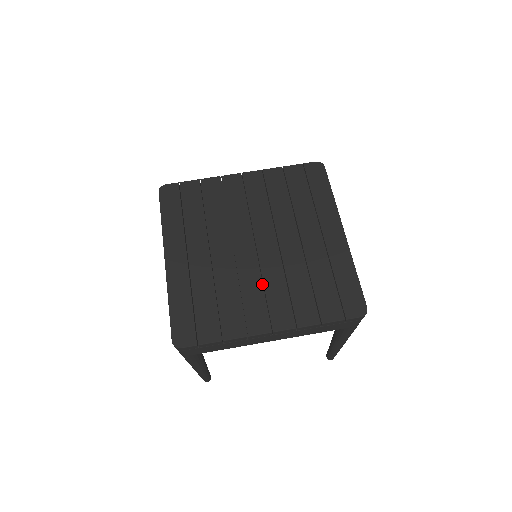
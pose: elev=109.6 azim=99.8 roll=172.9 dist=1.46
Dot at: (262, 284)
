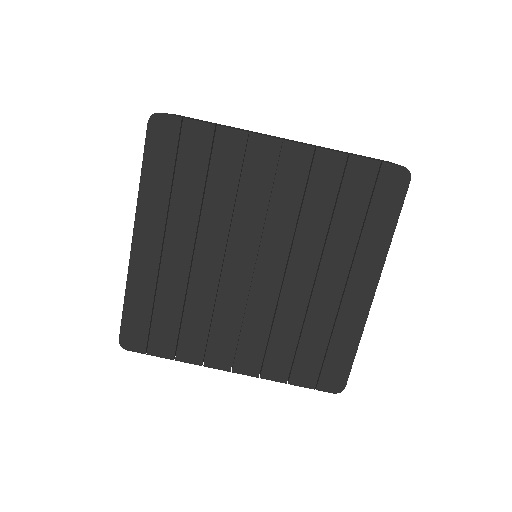
Dot at: occluded
